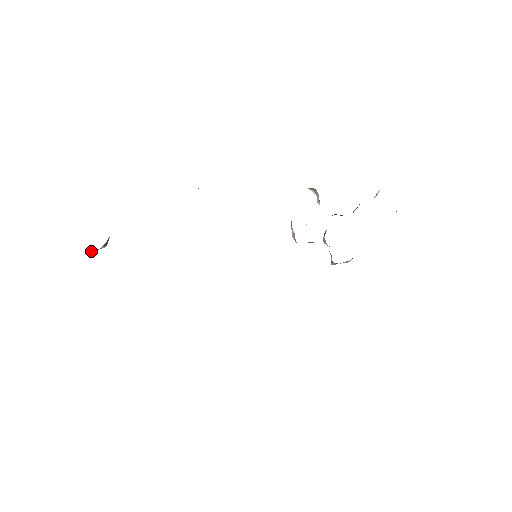
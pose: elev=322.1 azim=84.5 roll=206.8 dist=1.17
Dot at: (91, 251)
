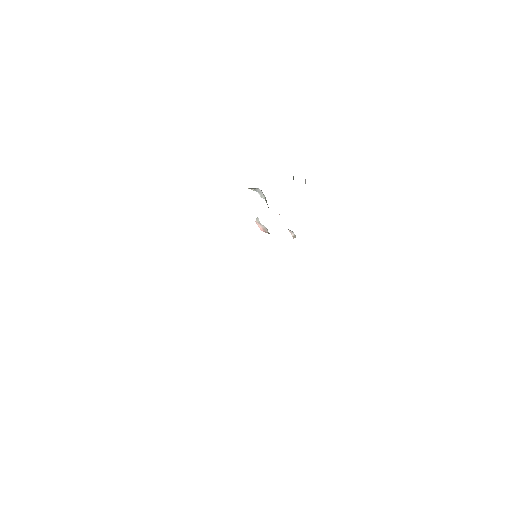
Dot at: occluded
